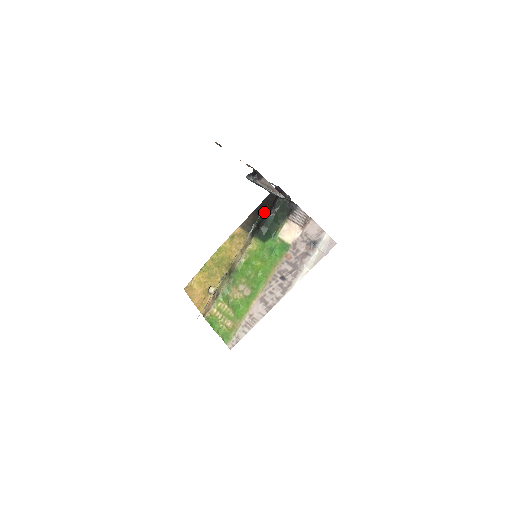
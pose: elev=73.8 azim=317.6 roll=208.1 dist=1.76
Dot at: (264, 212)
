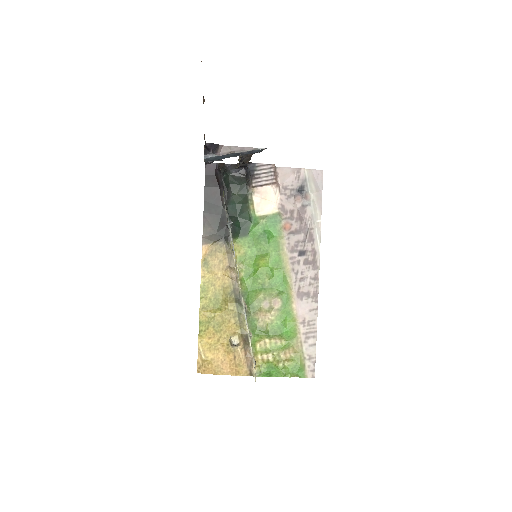
Dot at: (217, 204)
